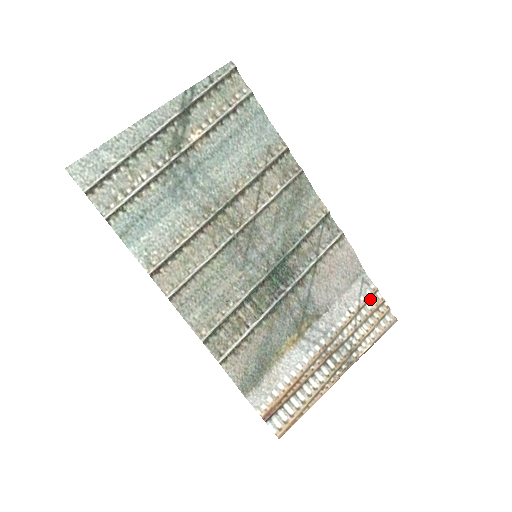
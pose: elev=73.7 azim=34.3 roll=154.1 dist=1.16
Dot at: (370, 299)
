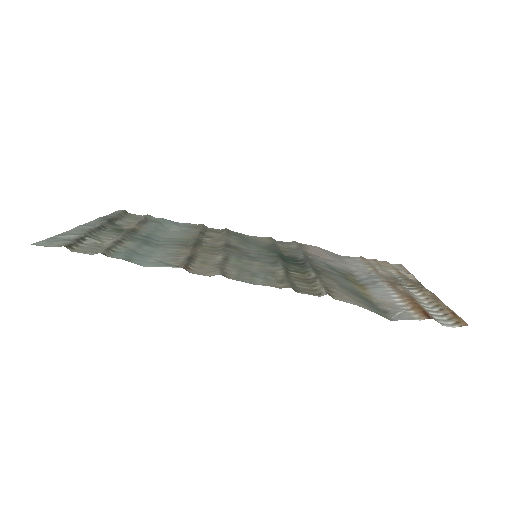
Dot at: (367, 261)
